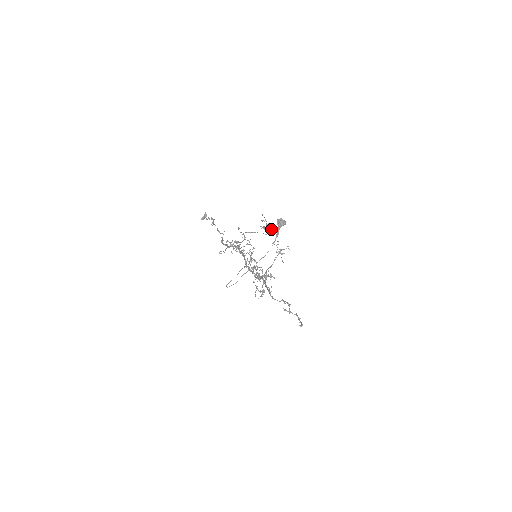
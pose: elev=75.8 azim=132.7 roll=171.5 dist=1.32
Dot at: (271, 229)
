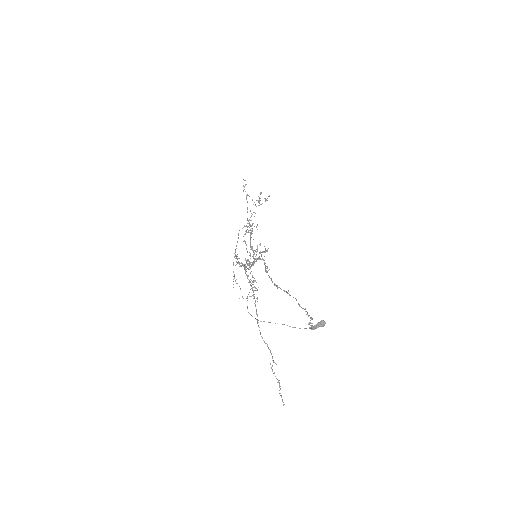
Dot at: occluded
